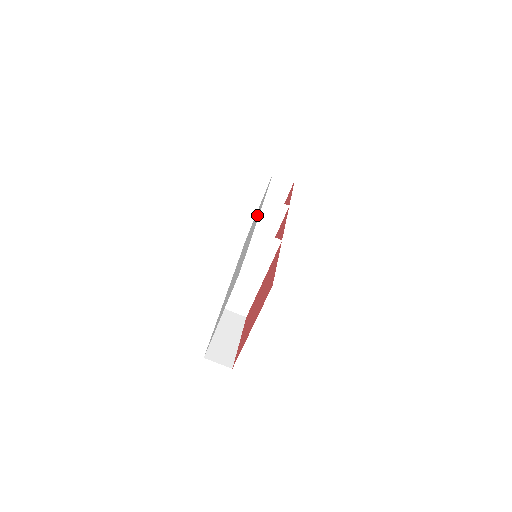
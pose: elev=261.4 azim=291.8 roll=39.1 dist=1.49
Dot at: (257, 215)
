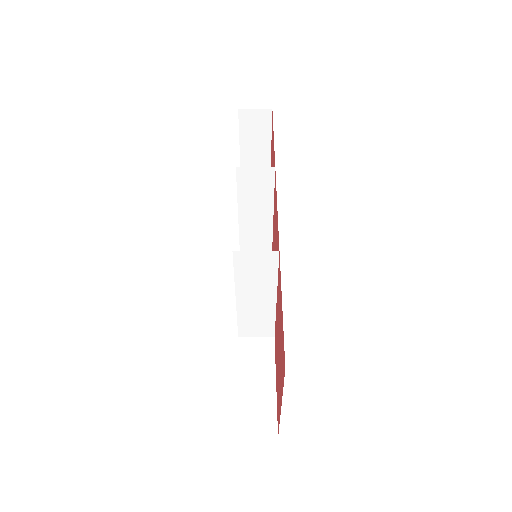
Dot at: occluded
